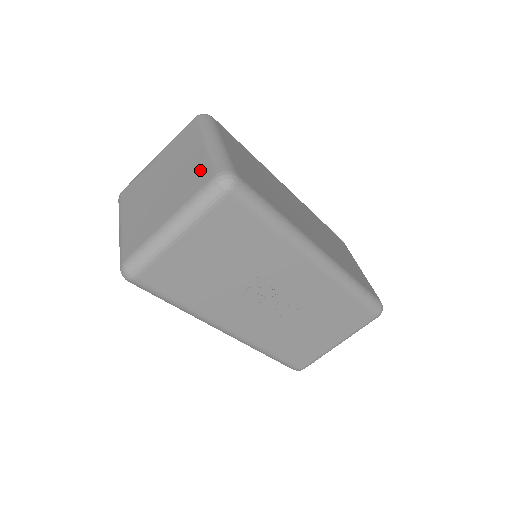
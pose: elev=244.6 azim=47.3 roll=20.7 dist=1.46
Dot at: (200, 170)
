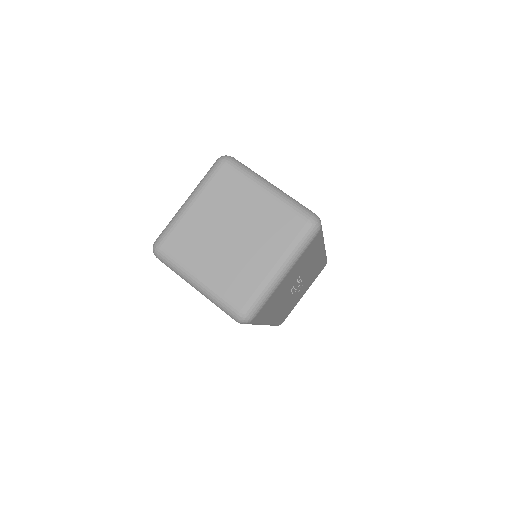
Dot at: (283, 217)
